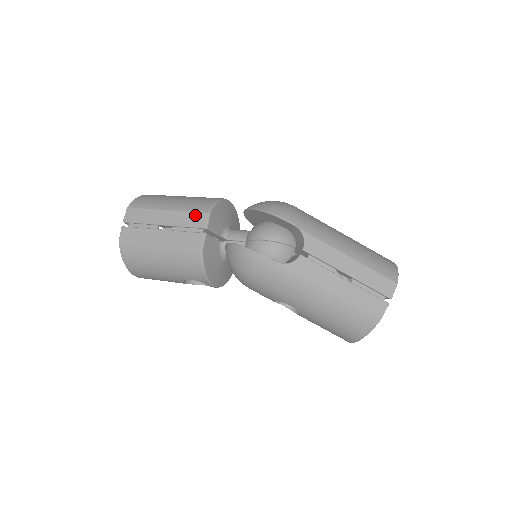
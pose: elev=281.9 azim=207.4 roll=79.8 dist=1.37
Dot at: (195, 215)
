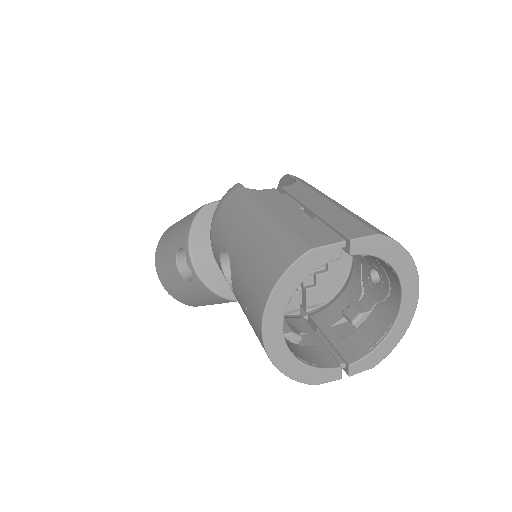
Dot at: occluded
